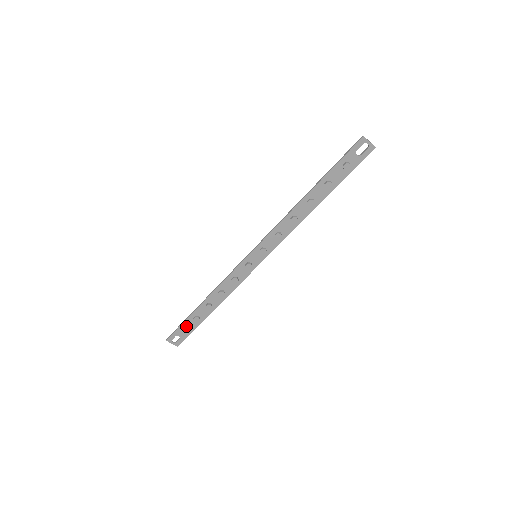
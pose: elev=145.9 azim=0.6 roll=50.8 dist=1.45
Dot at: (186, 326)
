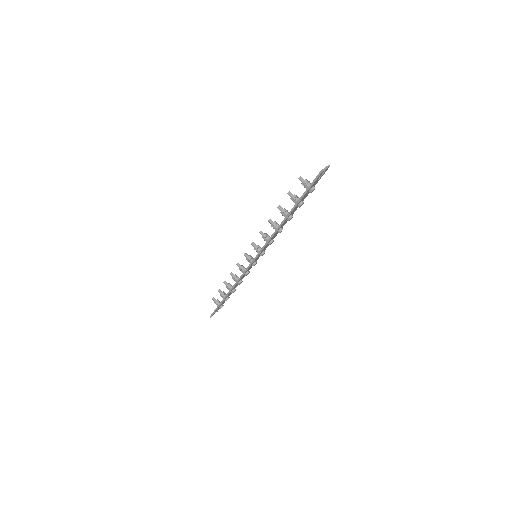
Dot at: (221, 305)
